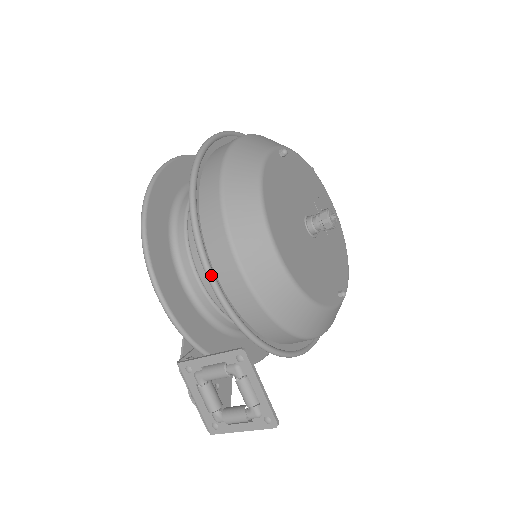
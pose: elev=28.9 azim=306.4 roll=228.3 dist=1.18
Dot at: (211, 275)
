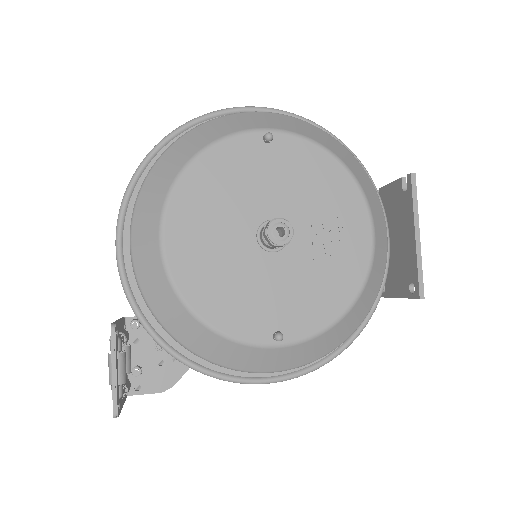
Dot at: (117, 243)
